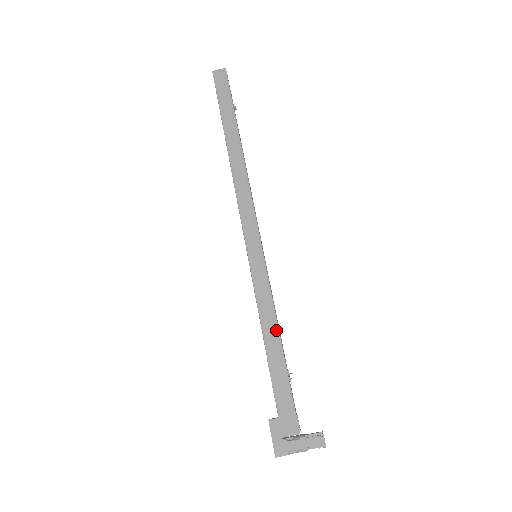
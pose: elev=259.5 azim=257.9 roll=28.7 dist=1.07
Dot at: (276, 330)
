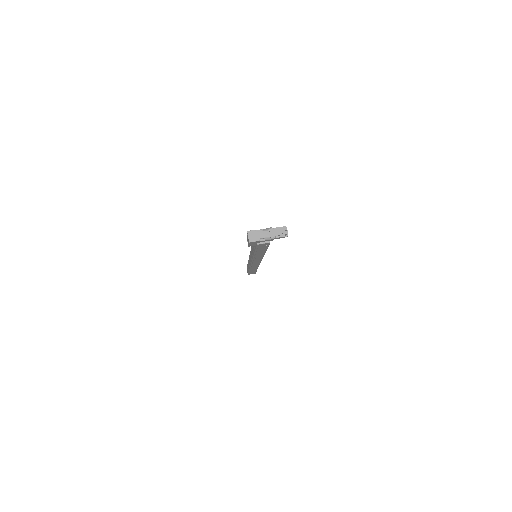
Dot at: occluded
